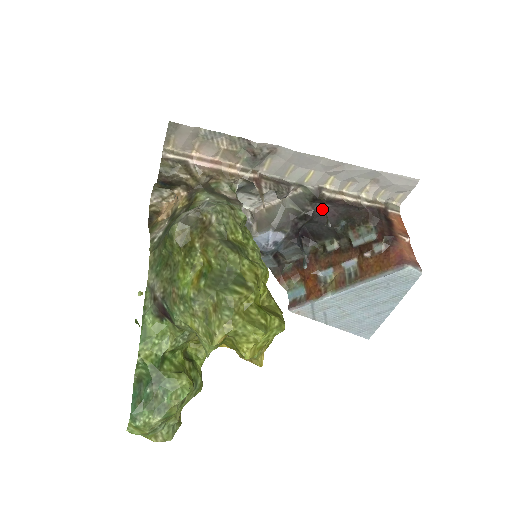
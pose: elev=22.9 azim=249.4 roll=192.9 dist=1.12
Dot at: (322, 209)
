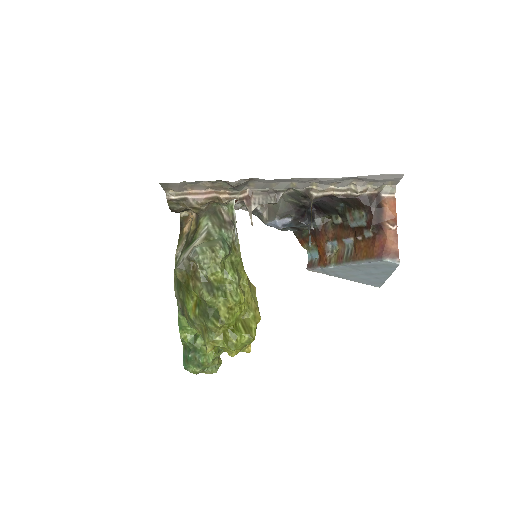
Dot at: (319, 198)
